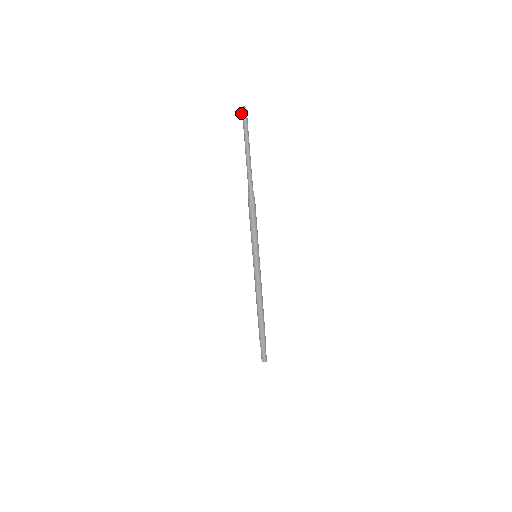
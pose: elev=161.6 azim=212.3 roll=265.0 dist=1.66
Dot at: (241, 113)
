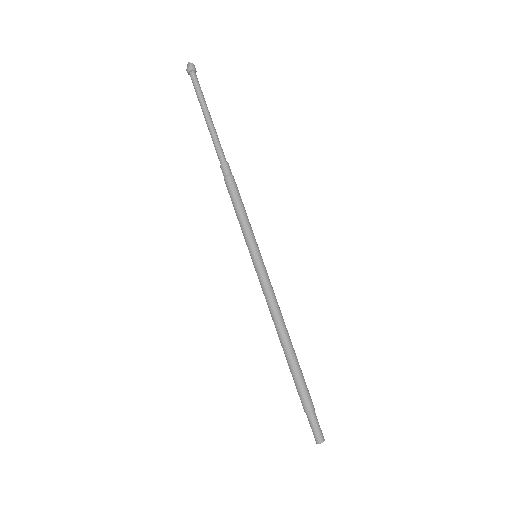
Dot at: (186, 69)
